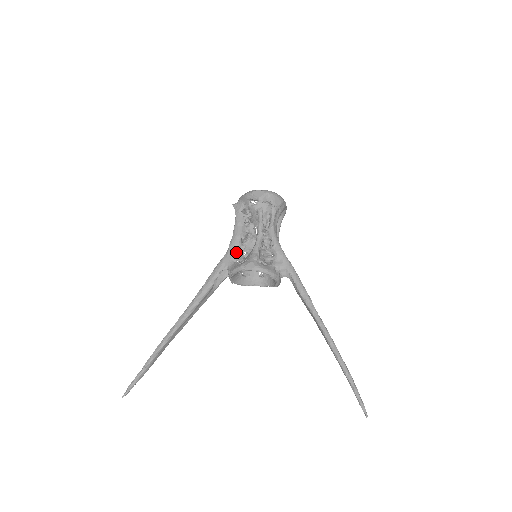
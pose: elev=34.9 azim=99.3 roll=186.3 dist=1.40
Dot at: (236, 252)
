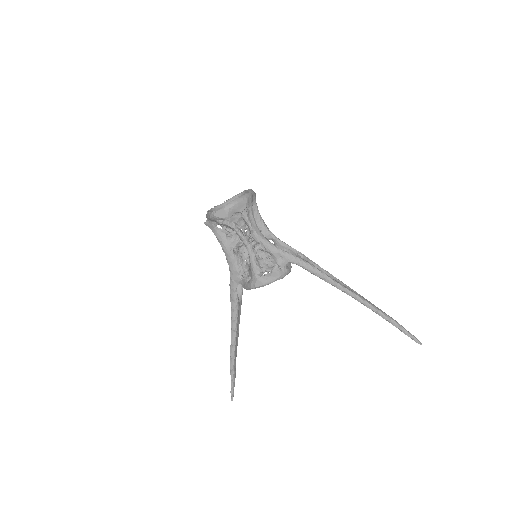
Dot at: (238, 267)
